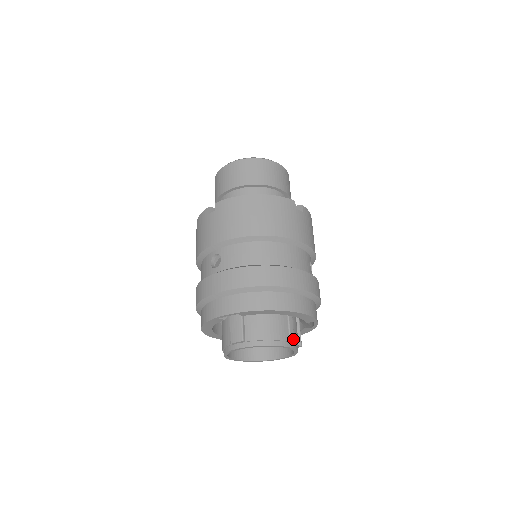
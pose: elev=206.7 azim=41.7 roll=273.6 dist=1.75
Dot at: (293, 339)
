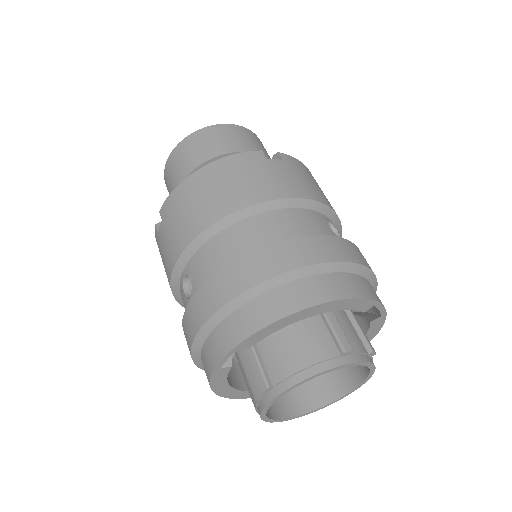
Dot at: (349, 348)
